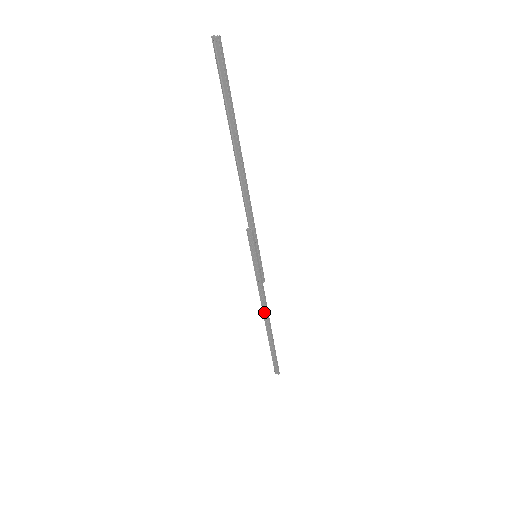
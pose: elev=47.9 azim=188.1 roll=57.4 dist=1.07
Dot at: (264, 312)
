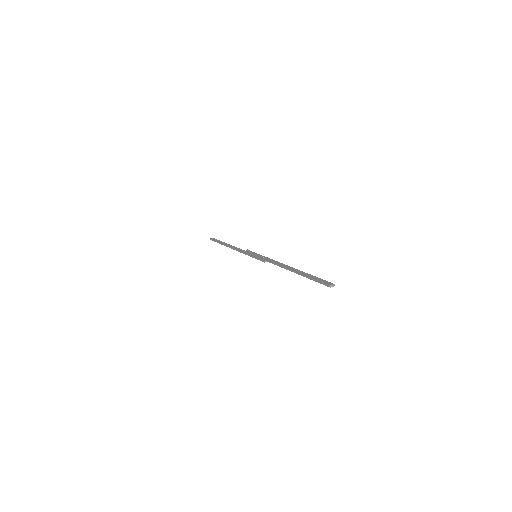
Dot at: (235, 249)
